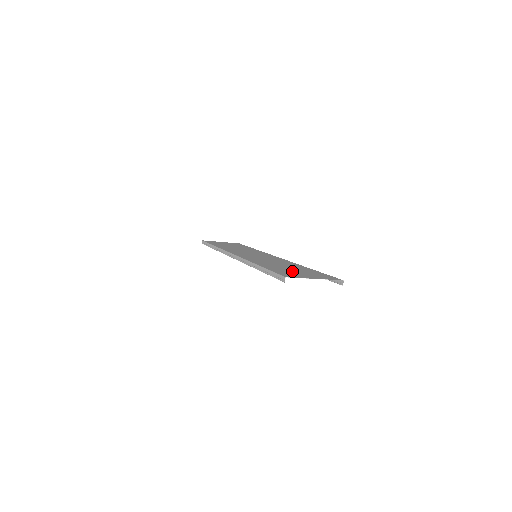
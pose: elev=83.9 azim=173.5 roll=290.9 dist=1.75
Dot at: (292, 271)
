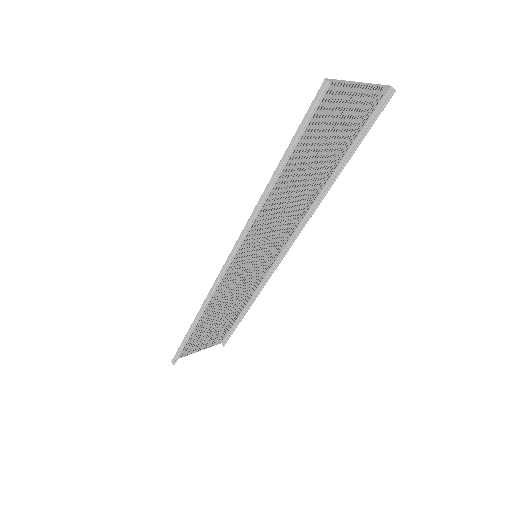
Dot at: (321, 136)
